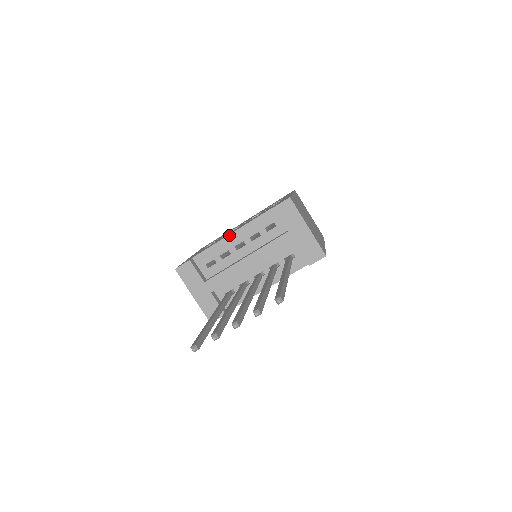
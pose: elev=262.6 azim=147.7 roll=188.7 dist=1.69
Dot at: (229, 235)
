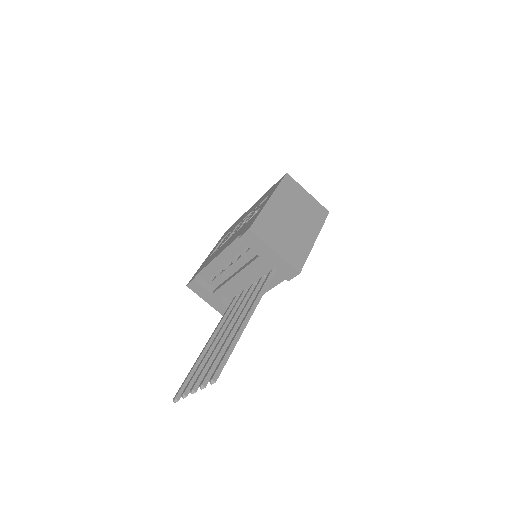
Dot at: (217, 257)
